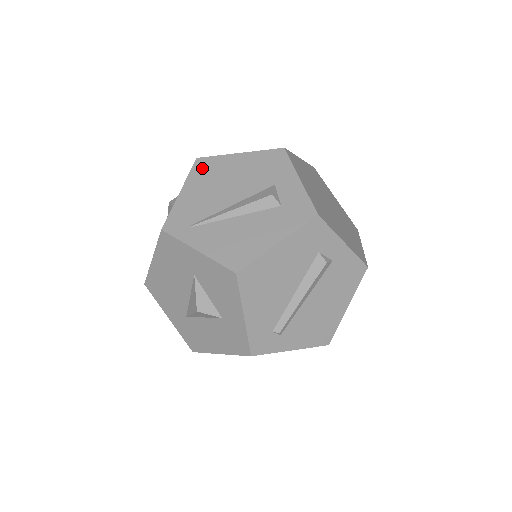
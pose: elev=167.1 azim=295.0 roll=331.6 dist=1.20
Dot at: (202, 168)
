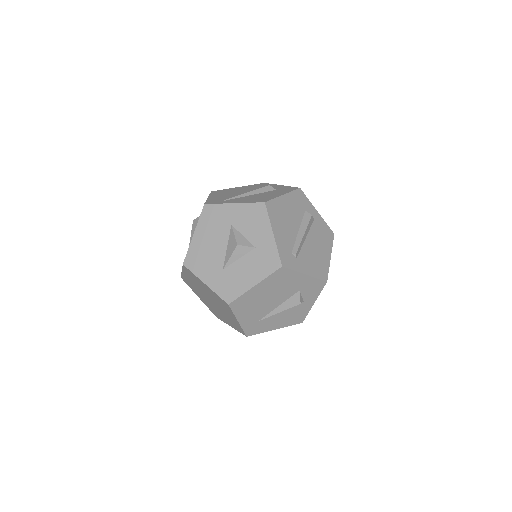
Dot at: (217, 192)
